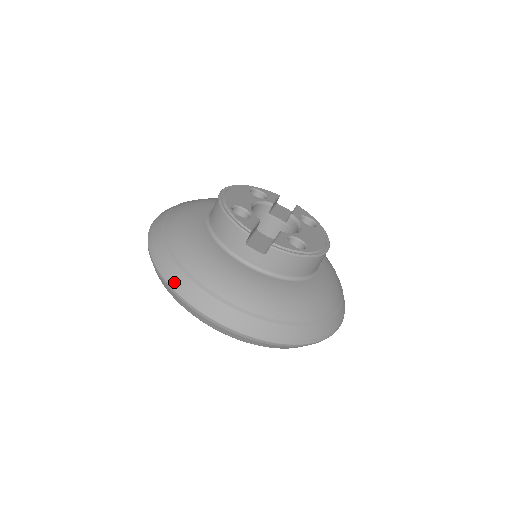
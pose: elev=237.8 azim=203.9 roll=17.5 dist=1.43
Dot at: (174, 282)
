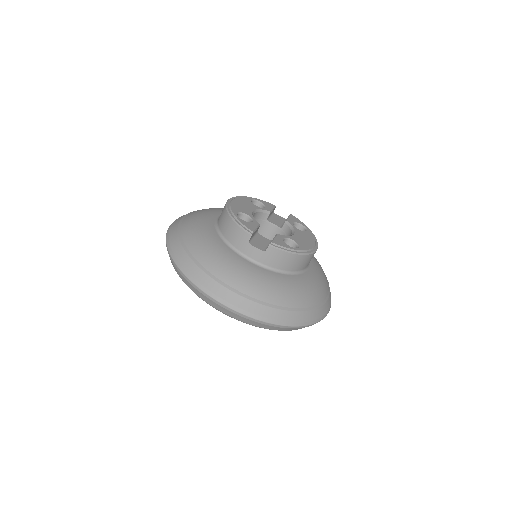
Dot at: (190, 274)
